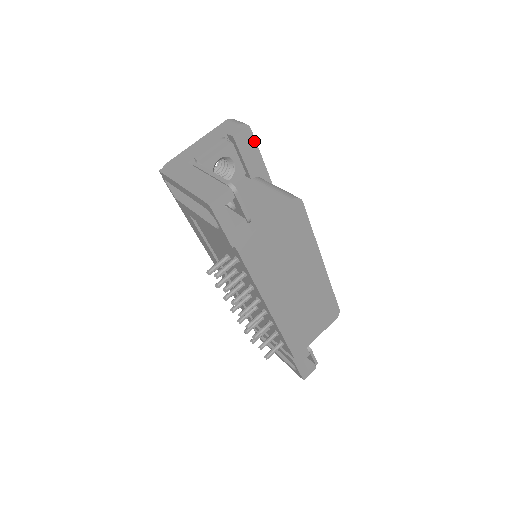
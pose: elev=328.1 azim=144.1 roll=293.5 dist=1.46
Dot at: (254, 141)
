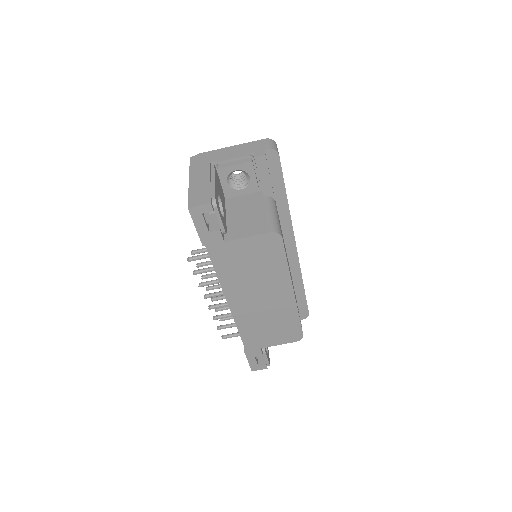
Dot at: (280, 166)
